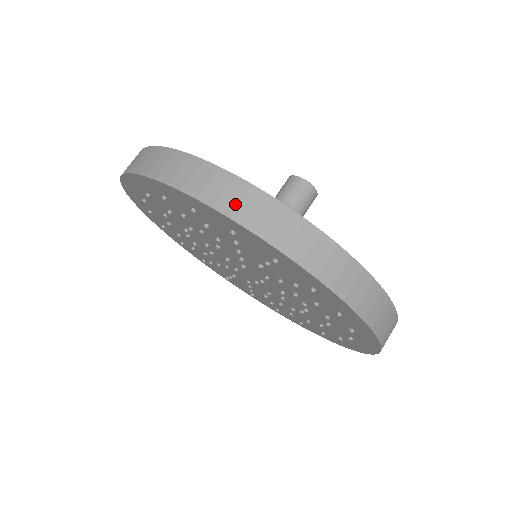
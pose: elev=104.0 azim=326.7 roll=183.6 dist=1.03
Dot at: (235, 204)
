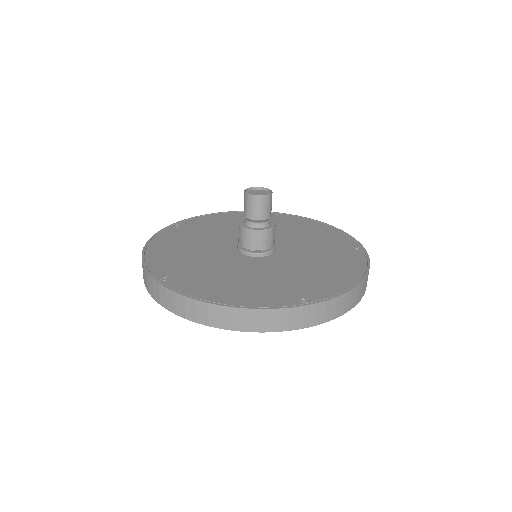
Dot at: (219, 320)
